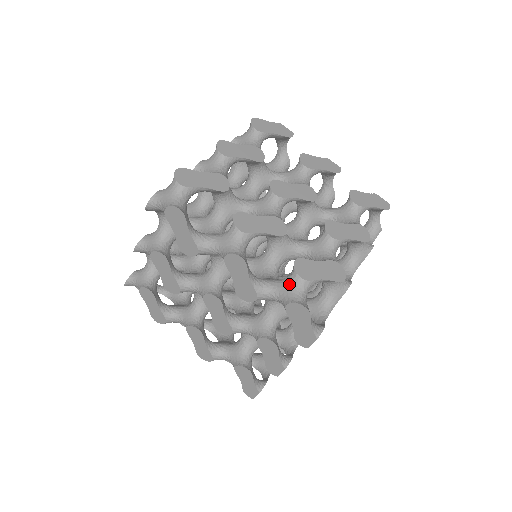
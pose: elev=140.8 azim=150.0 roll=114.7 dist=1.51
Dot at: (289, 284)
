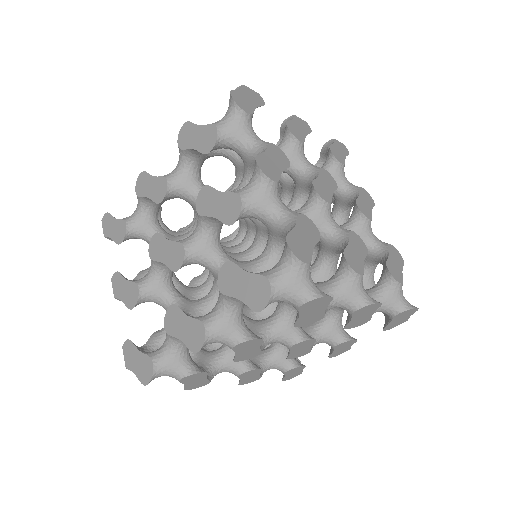
Dot at: (393, 294)
